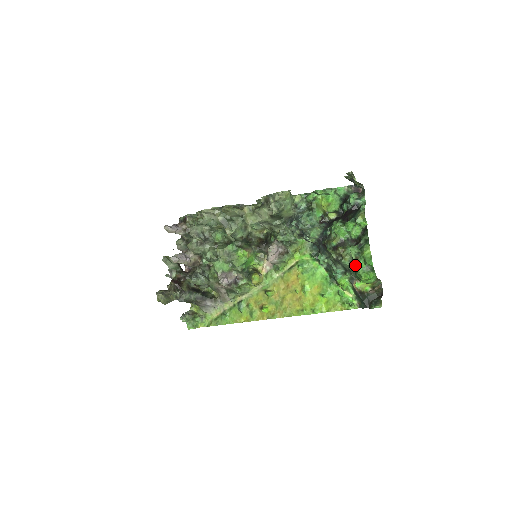
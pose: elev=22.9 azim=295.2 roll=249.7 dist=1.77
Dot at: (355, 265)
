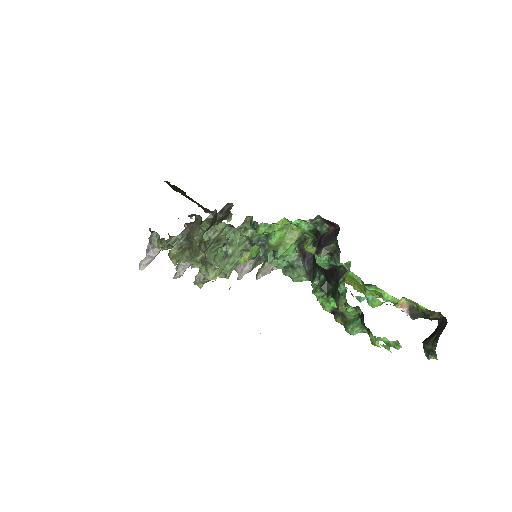
Dot at: occluded
